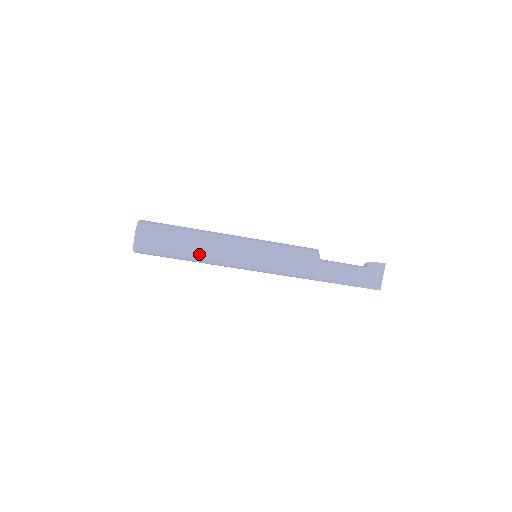
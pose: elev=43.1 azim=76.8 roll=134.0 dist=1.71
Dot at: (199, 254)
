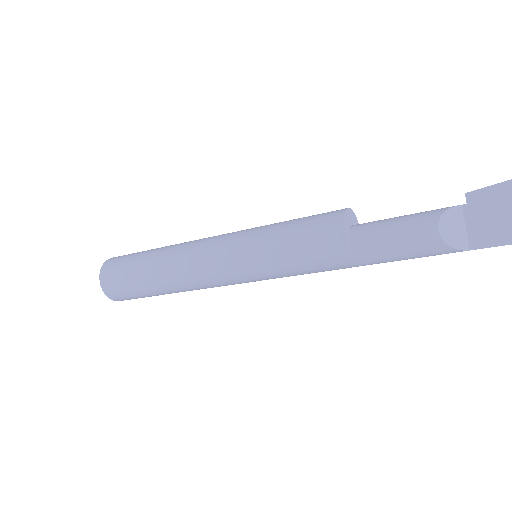
Dot at: (169, 279)
